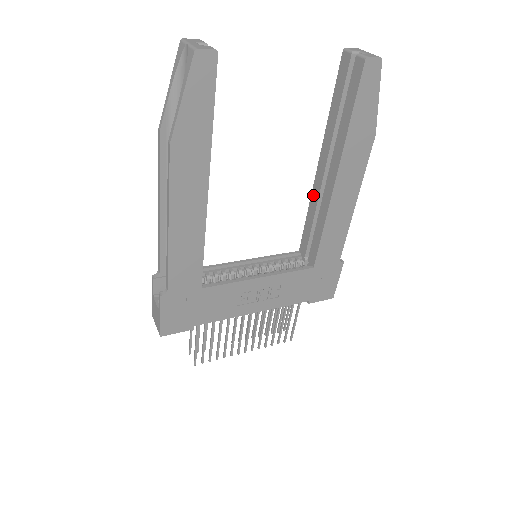
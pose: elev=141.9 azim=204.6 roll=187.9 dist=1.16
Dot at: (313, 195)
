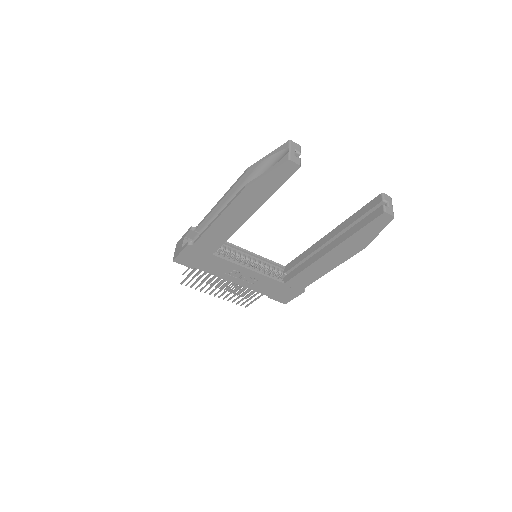
Dot at: (313, 247)
